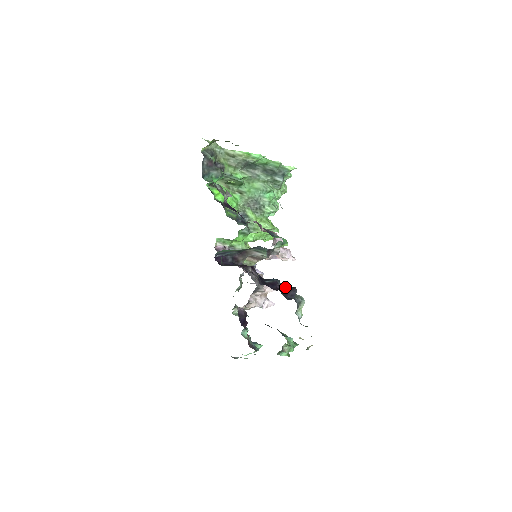
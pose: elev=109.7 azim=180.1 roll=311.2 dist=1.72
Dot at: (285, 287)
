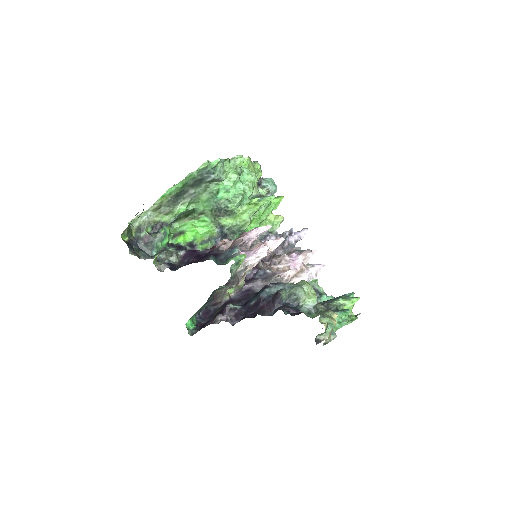
Dot at: (272, 295)
